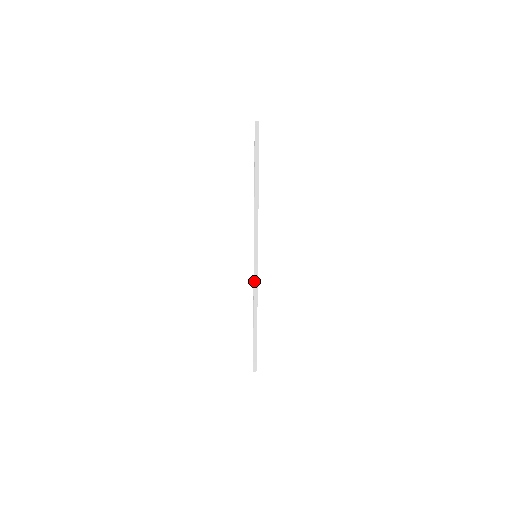
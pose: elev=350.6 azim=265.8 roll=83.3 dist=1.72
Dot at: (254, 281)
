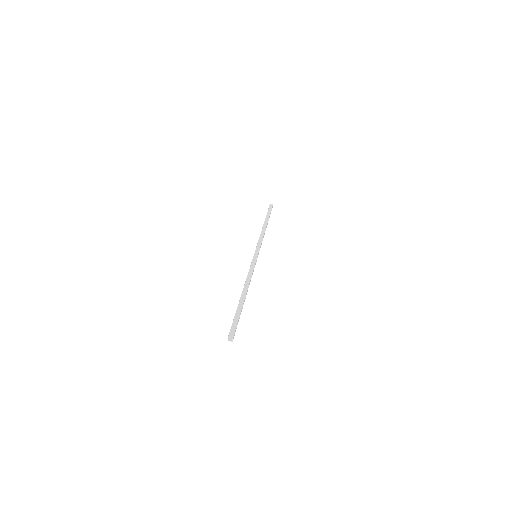
Dot at: occluded
